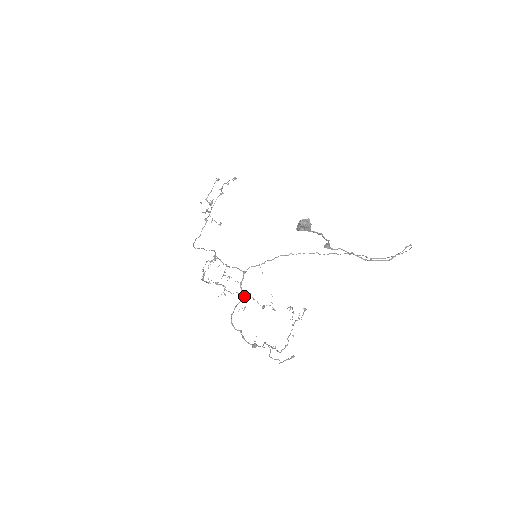
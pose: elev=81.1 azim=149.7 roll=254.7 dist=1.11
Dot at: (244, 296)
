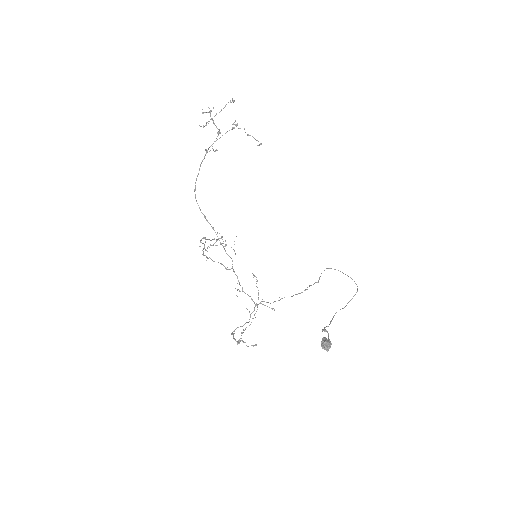
Dot at: (217, 239)
